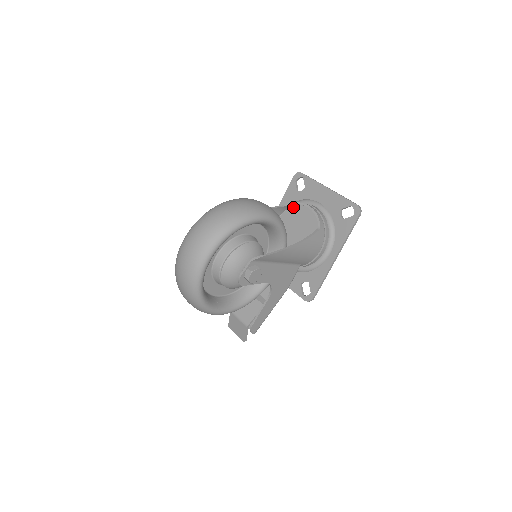
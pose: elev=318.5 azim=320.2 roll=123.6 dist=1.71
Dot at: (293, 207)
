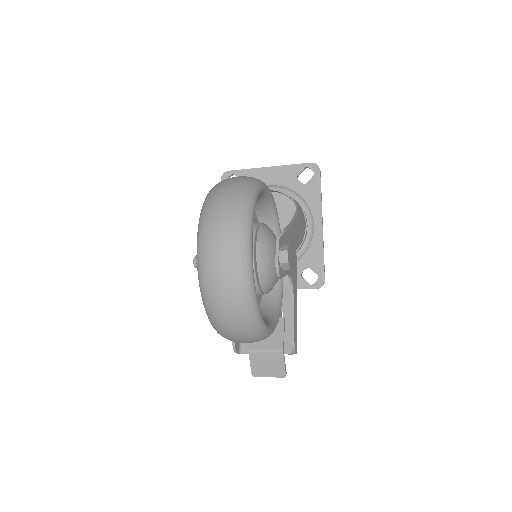
Dot at: occluded
